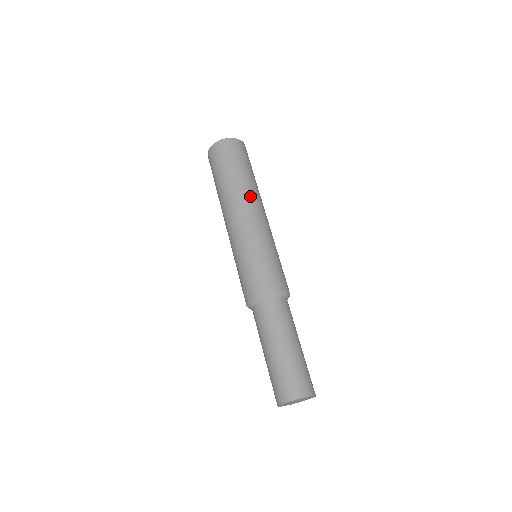
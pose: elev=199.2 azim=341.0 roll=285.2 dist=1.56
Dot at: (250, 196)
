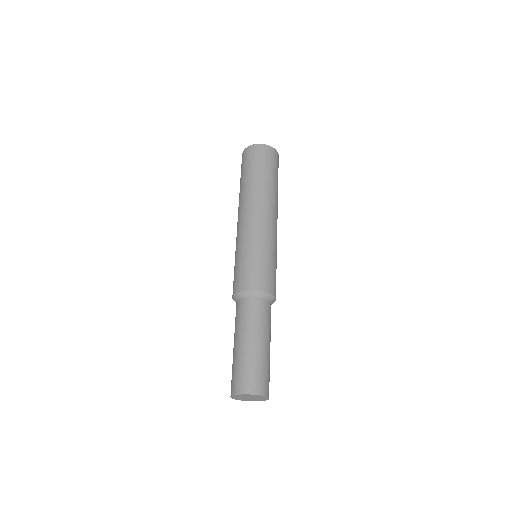
Dot at: (259, 199)
